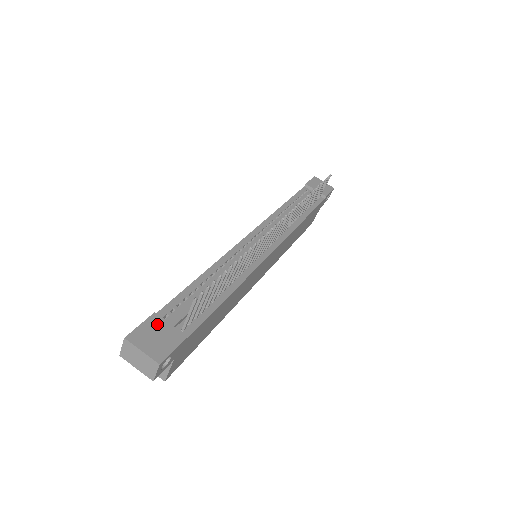
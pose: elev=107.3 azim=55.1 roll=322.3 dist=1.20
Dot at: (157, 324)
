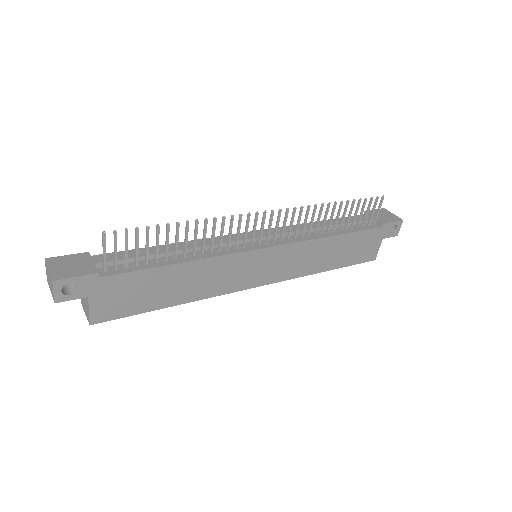
Dot at: (82, 259)
